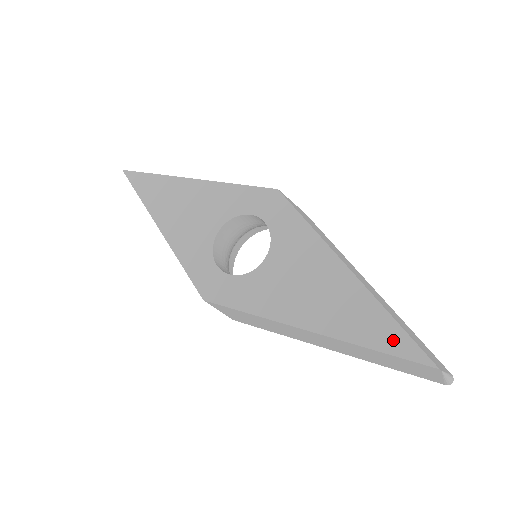
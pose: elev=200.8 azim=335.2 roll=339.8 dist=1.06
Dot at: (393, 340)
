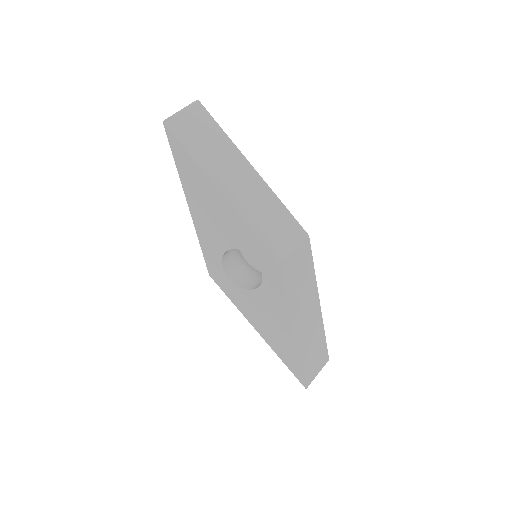
Dot at: (295, 369)
